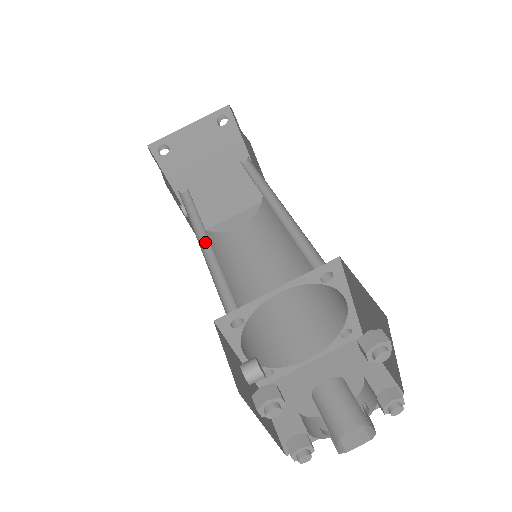
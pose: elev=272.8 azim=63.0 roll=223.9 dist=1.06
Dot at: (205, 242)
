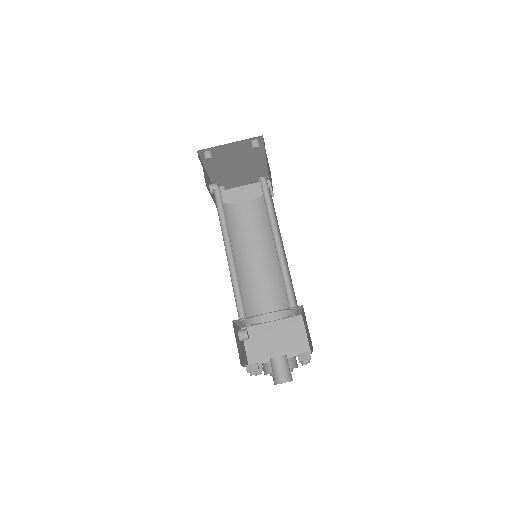
Dot at: (229, 247)
